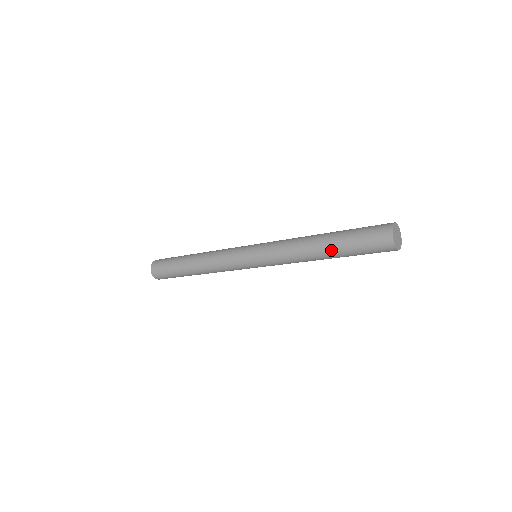
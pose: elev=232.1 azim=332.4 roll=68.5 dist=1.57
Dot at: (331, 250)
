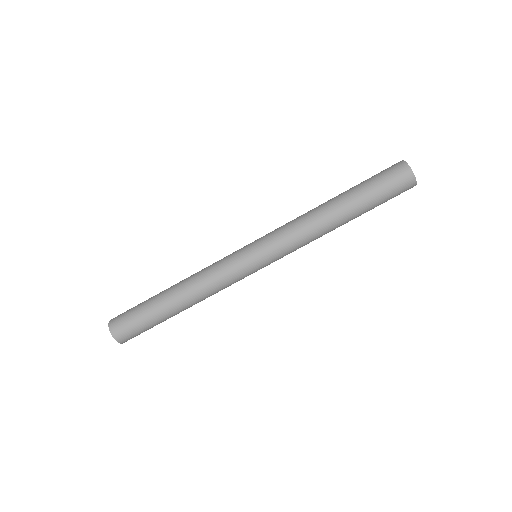
Dot at: occluded
